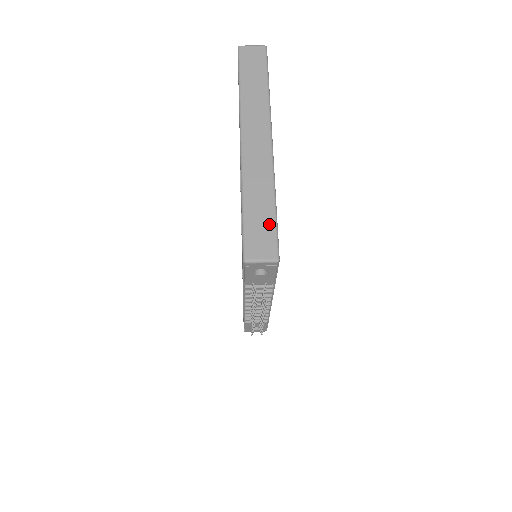
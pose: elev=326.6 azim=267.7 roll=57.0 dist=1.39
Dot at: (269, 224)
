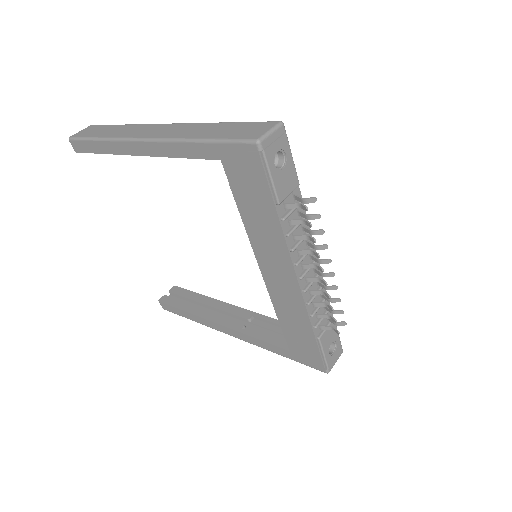
Dot at: (239, 125)
